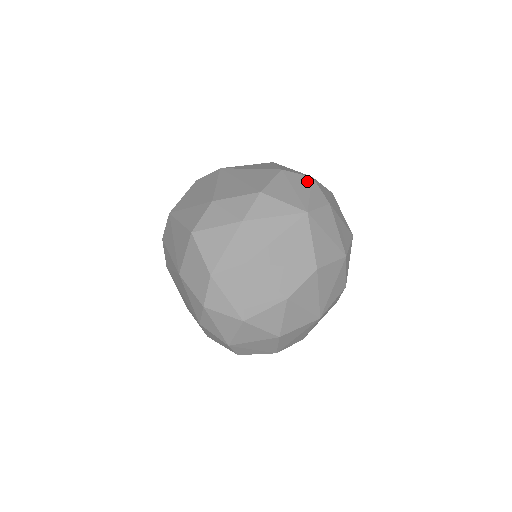
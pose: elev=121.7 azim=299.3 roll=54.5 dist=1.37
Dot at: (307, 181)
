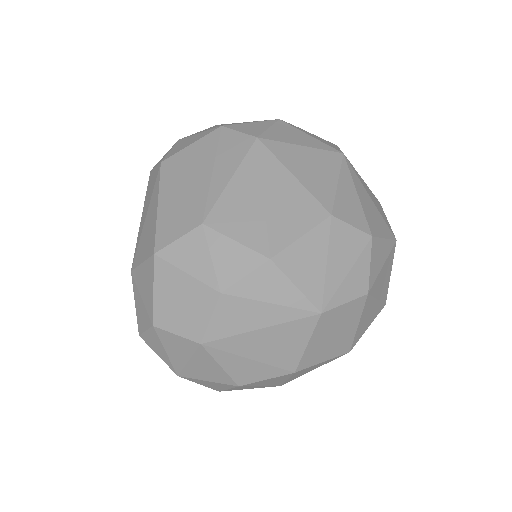
Dot at: (358, 245)
